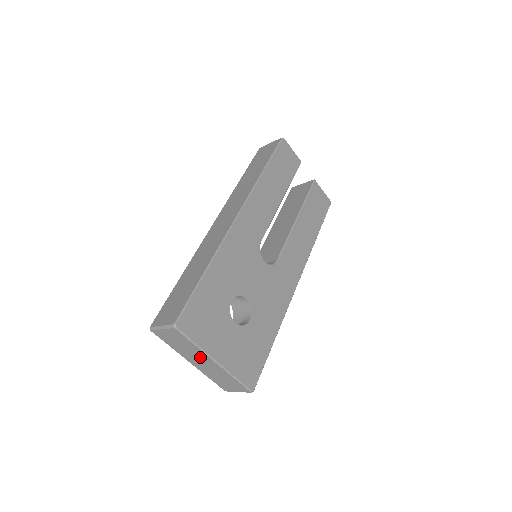
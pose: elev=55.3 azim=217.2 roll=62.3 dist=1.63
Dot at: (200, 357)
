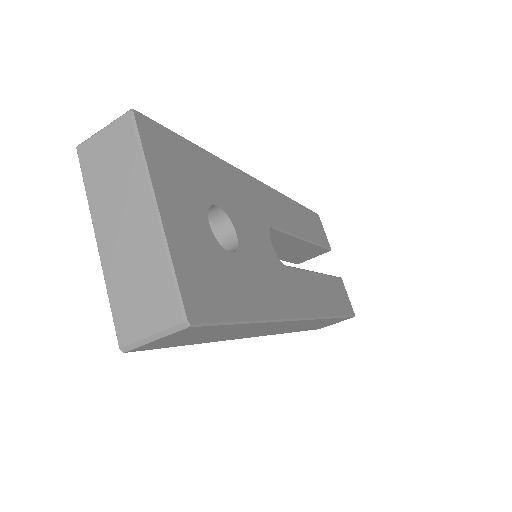
Dot at: (130, 204)
